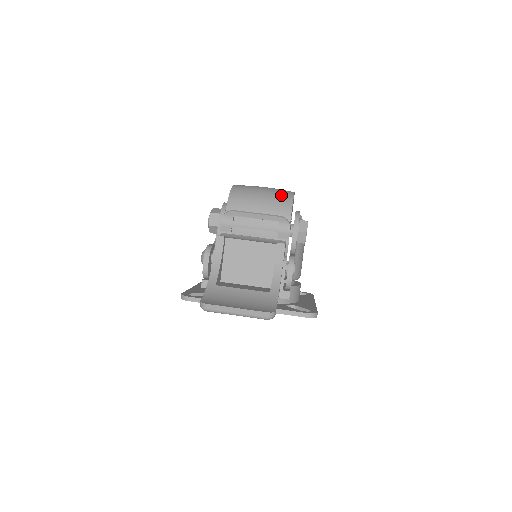
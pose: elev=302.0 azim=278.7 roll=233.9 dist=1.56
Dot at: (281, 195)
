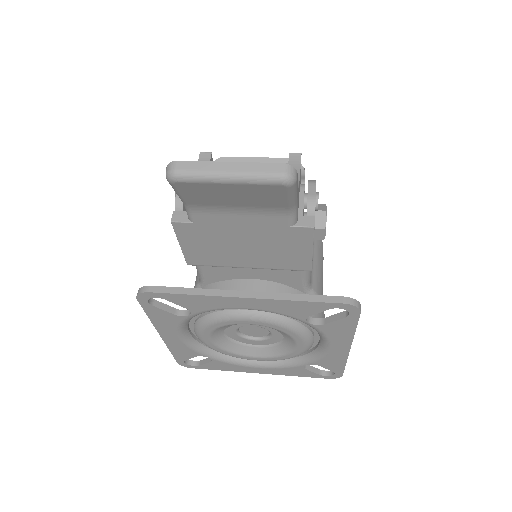
Dot at: occluded
